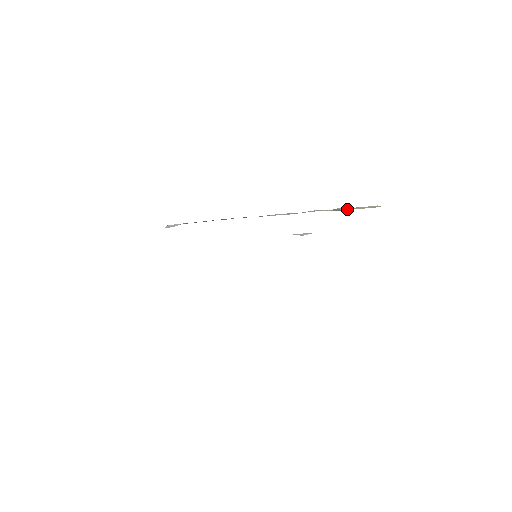
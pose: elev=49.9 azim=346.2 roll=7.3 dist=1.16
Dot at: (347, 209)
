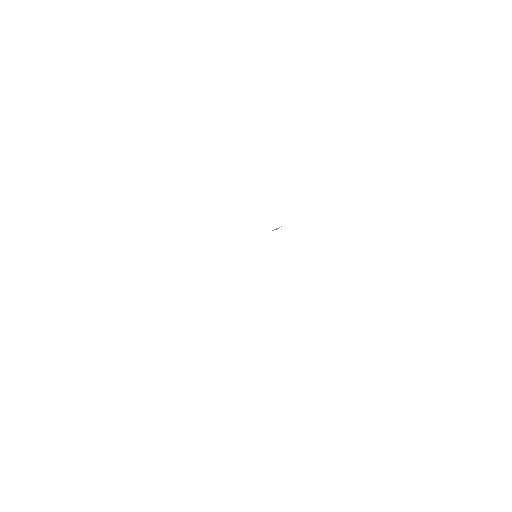
Dot at: occluded
